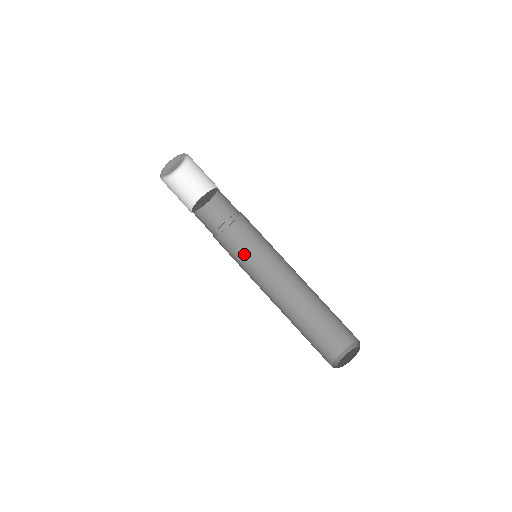
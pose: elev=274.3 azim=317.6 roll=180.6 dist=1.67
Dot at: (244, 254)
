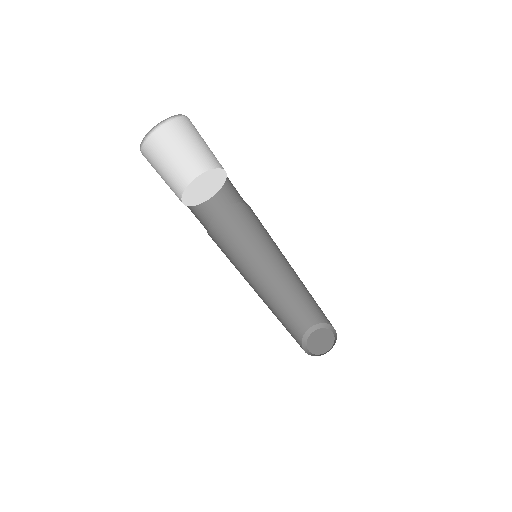
Dot at: (257, 230)
